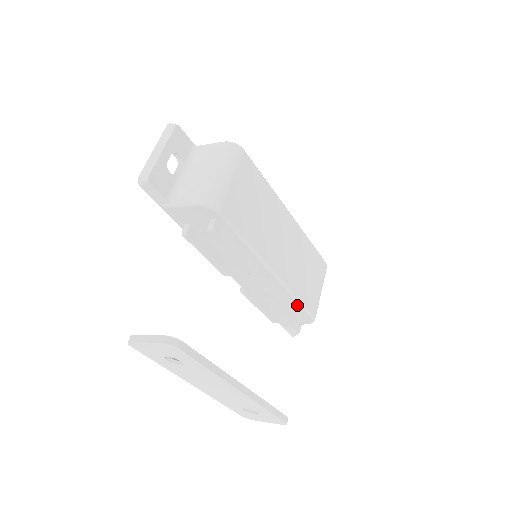
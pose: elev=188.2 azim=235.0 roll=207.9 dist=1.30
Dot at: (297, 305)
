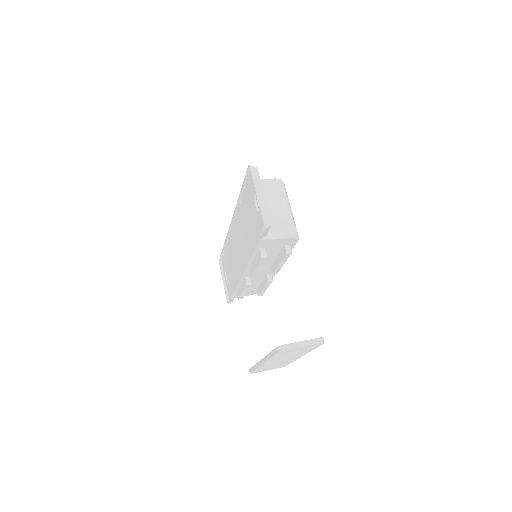
Dot at: occluded
